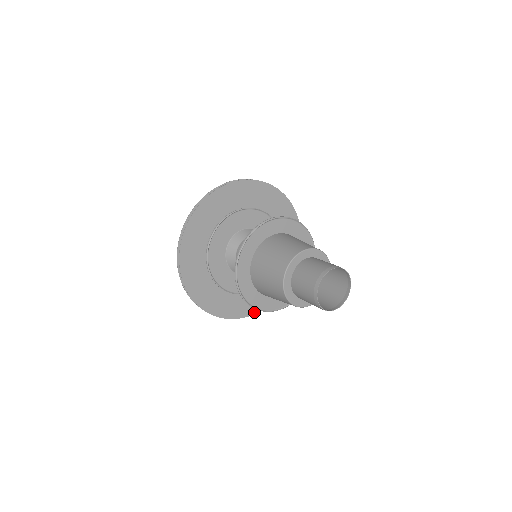
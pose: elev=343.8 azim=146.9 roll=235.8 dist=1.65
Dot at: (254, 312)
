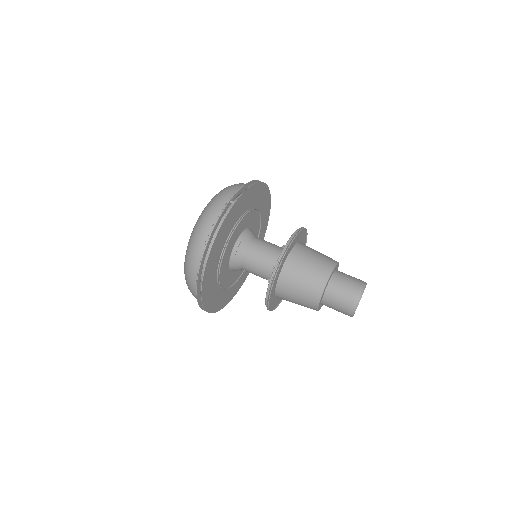
Dot at: (233, 296)
